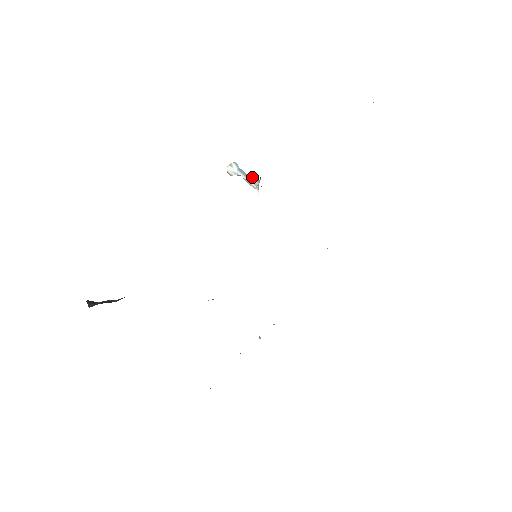
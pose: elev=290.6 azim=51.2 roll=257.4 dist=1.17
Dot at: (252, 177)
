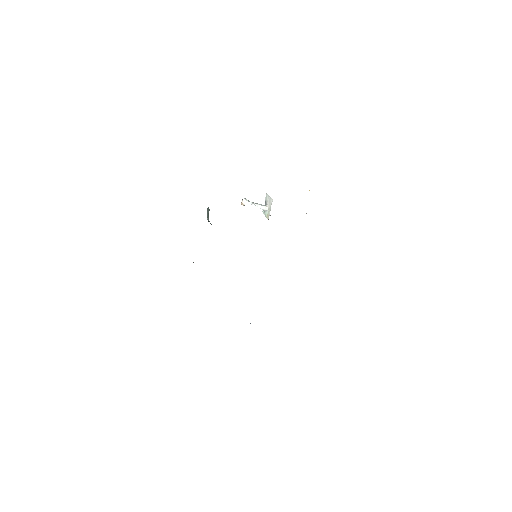
Dot at: (260, 204)
